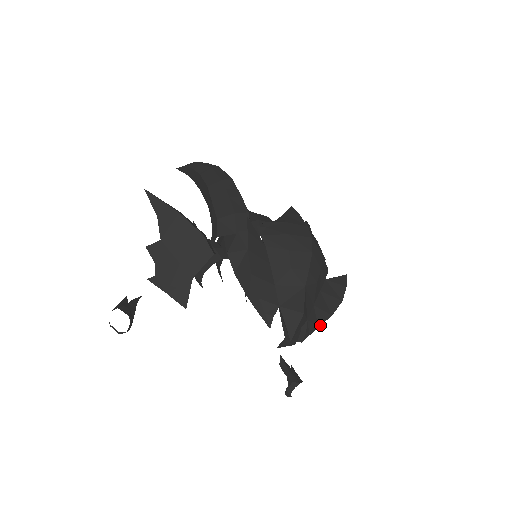
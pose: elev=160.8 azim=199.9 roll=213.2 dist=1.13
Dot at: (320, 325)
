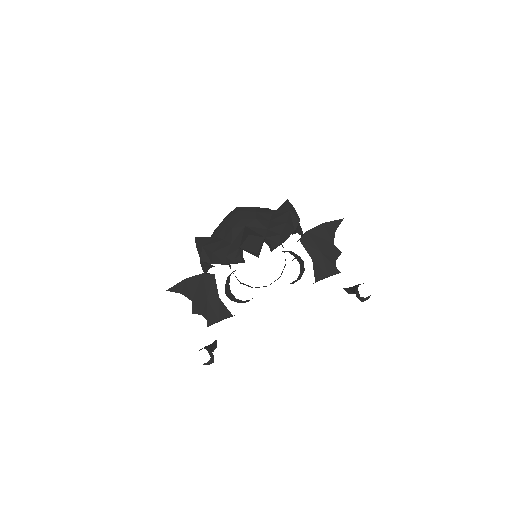
Dot at: (281, 233)
